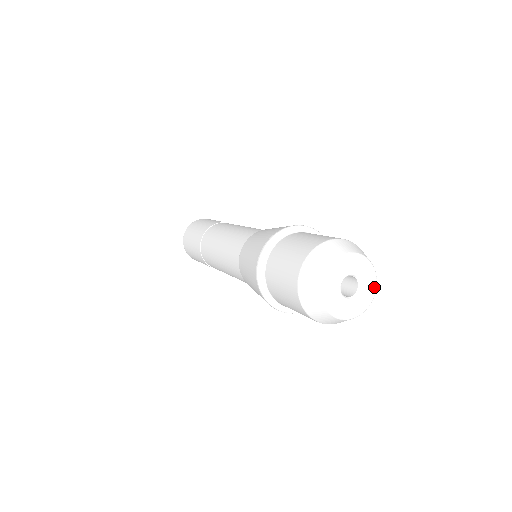
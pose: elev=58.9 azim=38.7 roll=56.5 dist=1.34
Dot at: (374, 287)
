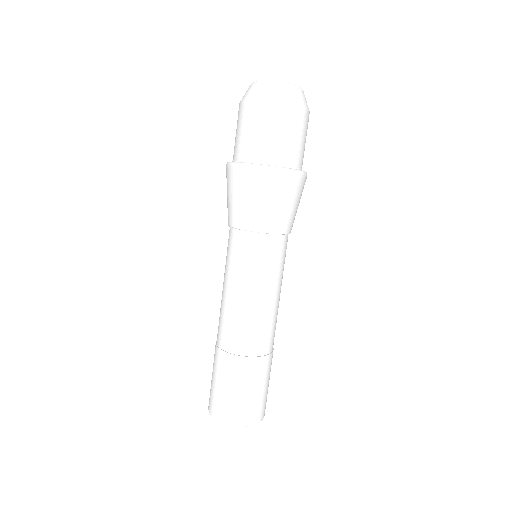
Dot at: occluded
